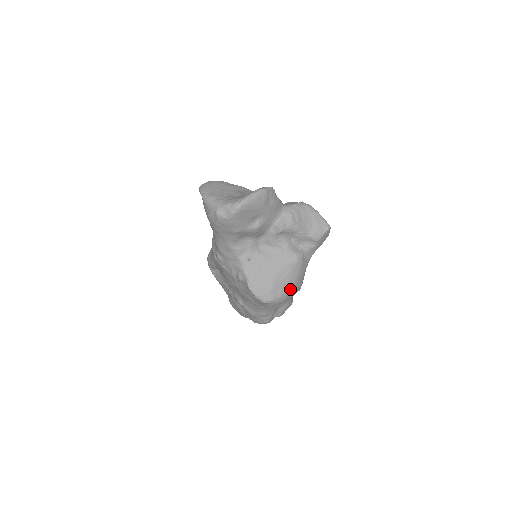
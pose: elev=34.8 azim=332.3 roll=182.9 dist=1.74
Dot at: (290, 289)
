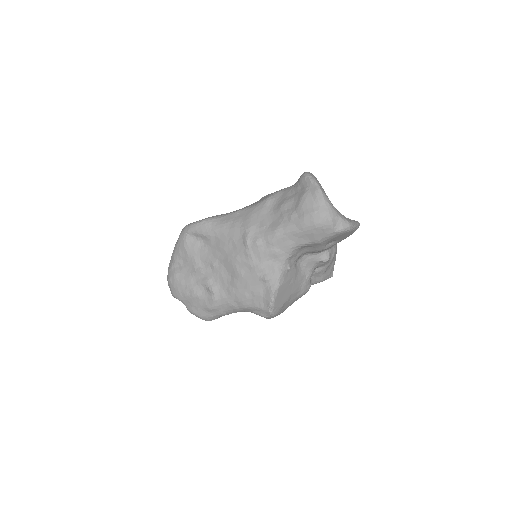
Dot at: (284, 310)
